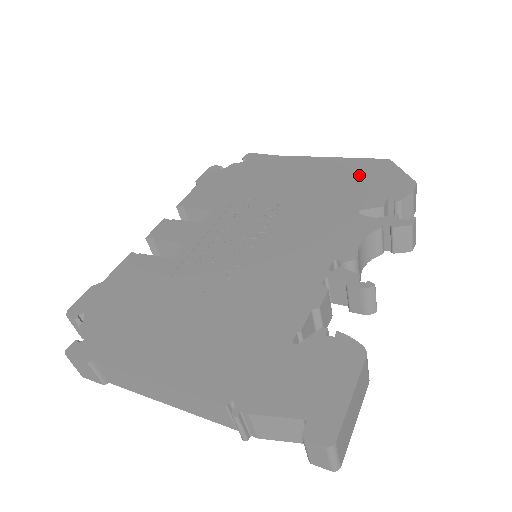
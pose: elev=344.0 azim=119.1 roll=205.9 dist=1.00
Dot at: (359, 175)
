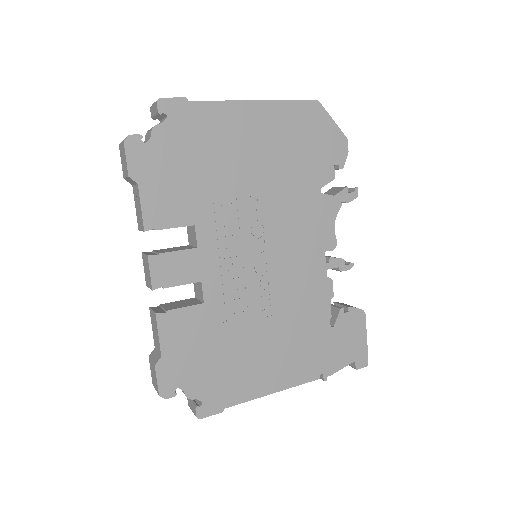
Dot at: (303, 134)
